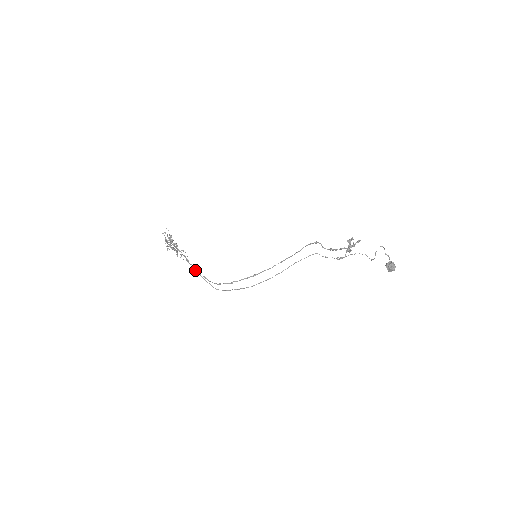
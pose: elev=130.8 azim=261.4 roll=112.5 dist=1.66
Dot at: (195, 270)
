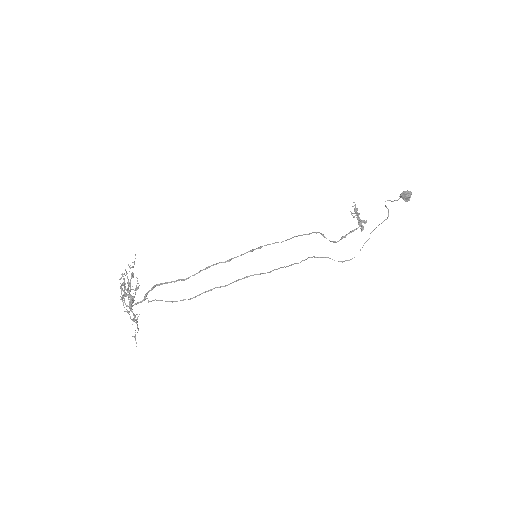
Dot at: (162, 300)
